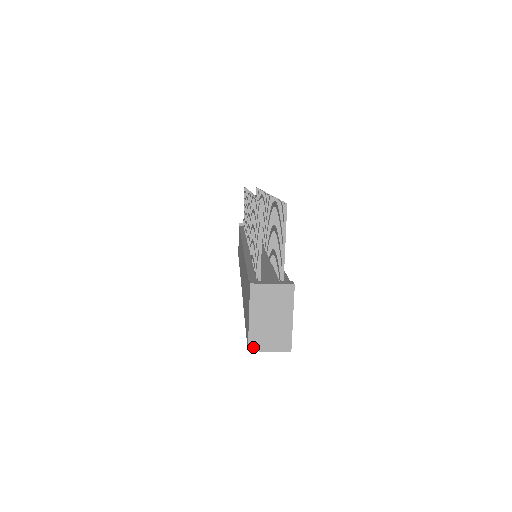
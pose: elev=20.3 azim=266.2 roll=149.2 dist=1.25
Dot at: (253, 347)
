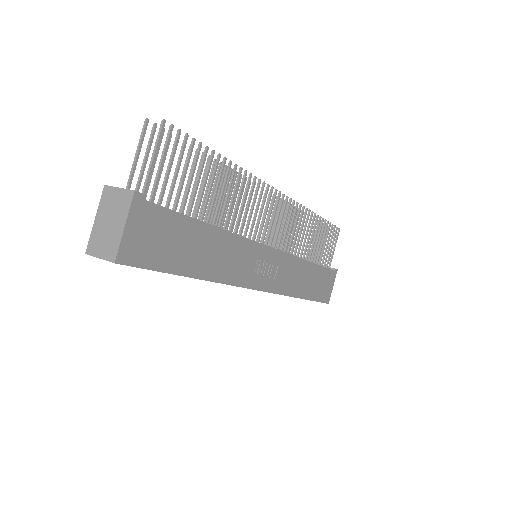
Dot at: (90, 250)
